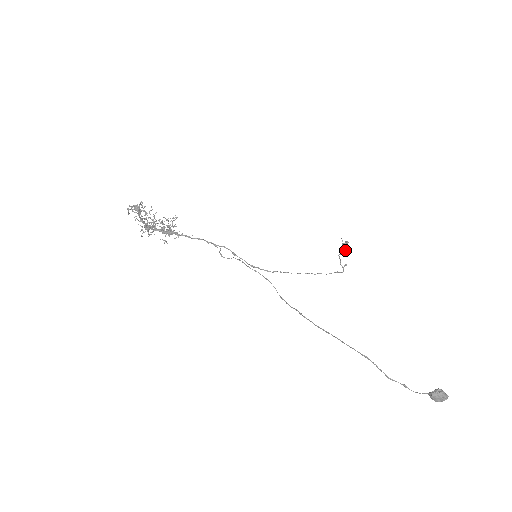
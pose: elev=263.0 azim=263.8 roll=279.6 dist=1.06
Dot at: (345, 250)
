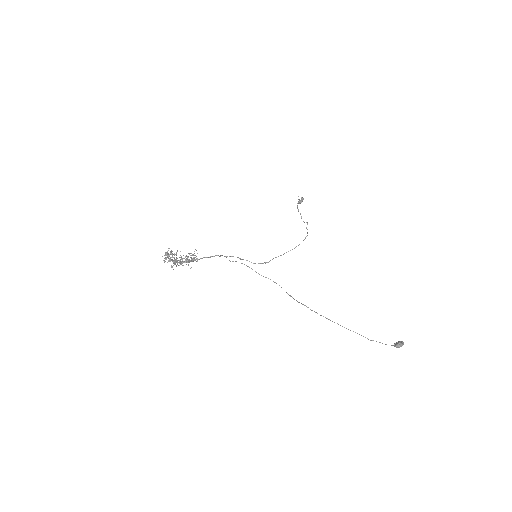
Dot at: occluded
